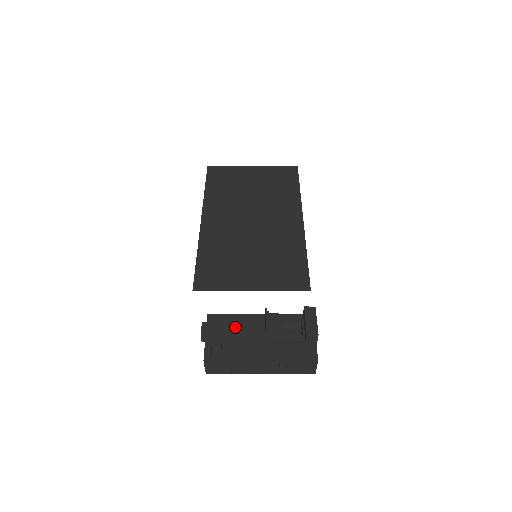
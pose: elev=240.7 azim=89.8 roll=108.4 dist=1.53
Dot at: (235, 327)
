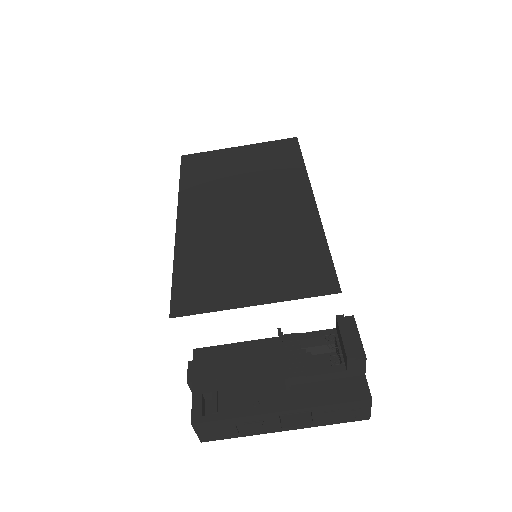
Dot at: (236, 363)
